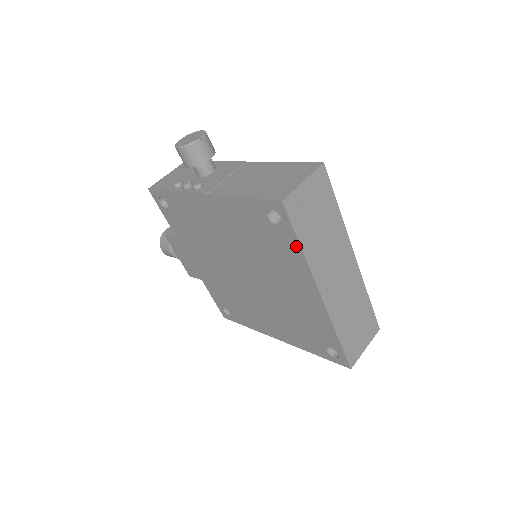
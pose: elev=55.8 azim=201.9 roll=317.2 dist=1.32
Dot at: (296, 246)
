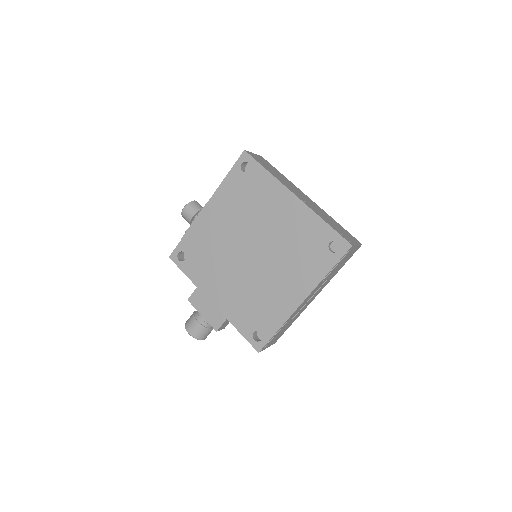
Dot at: (264, 172)
